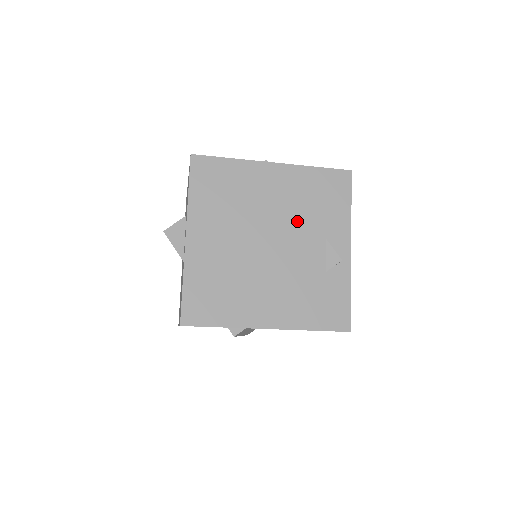
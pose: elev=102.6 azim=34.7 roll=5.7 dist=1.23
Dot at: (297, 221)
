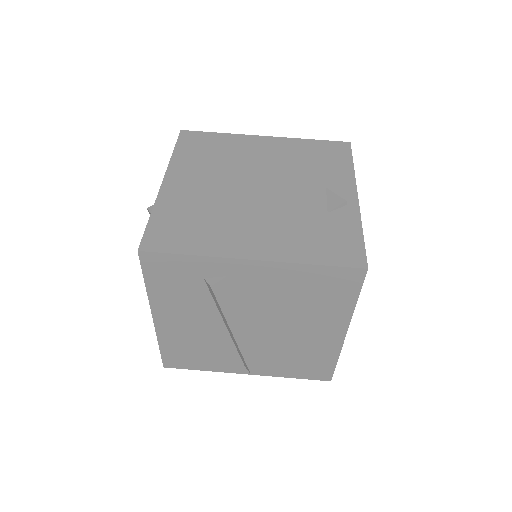
Dot at: (290, 174)
